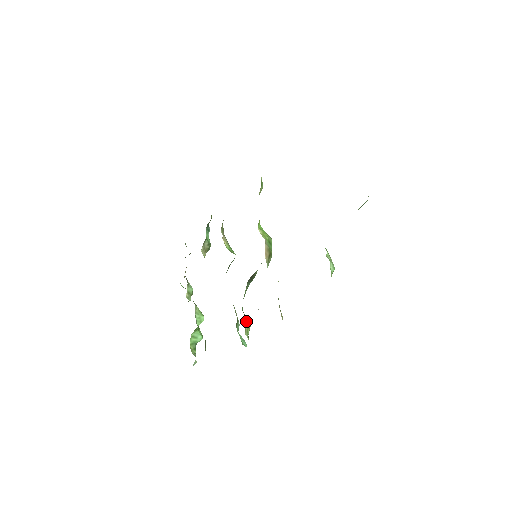
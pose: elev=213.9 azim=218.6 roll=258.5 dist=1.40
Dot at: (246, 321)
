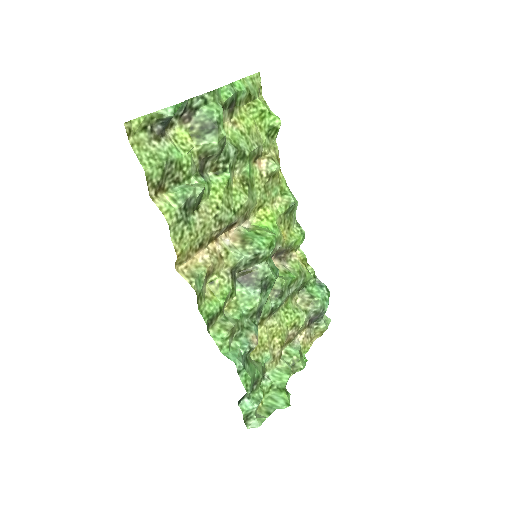
Dot at: (223, 321)
